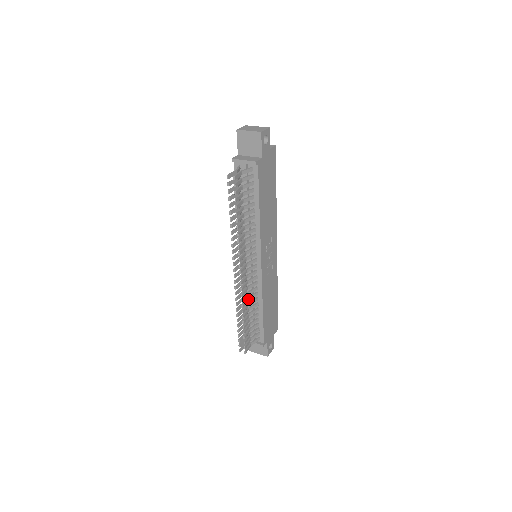
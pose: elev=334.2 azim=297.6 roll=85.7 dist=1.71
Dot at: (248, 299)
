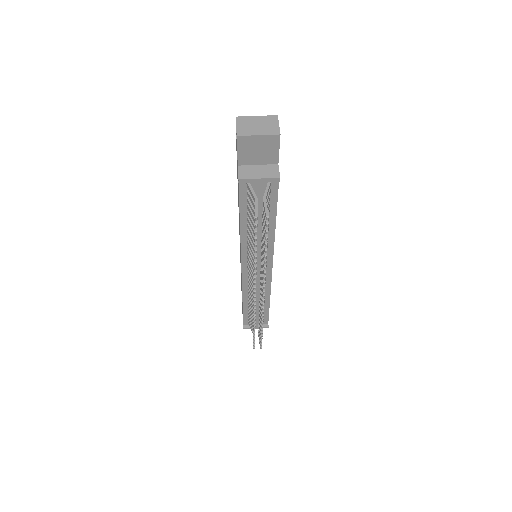
Dot at: occluded
